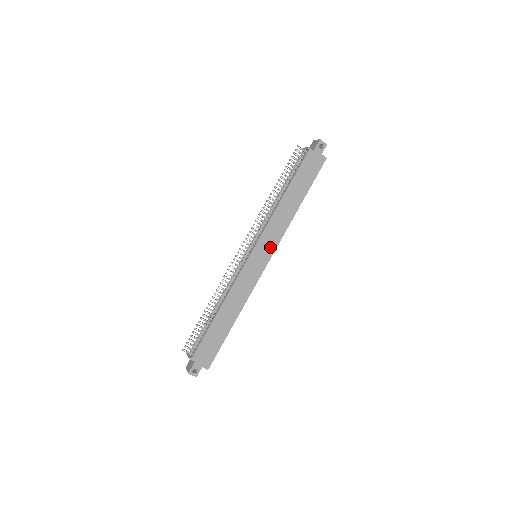
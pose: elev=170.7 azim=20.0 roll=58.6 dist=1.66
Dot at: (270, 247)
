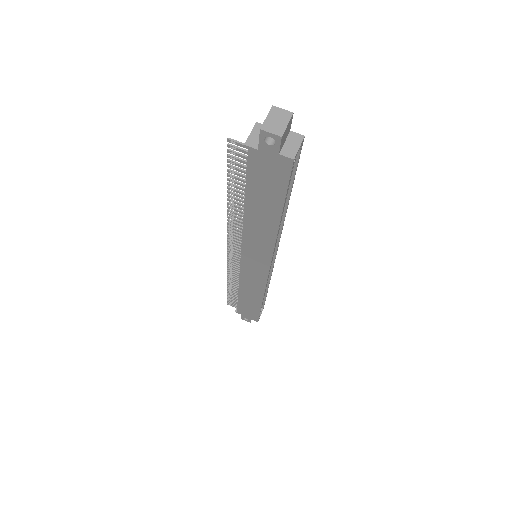
Dot at: (262, 258)
